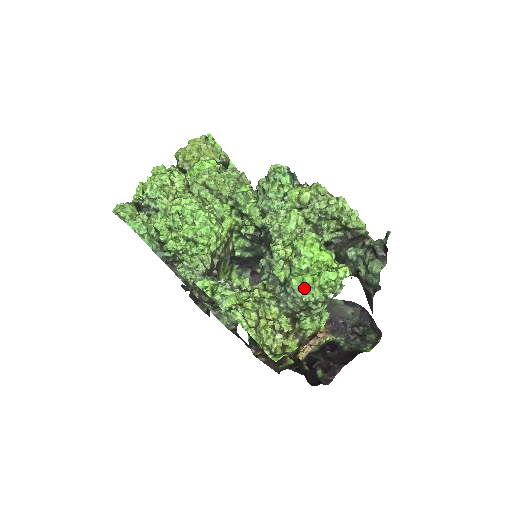
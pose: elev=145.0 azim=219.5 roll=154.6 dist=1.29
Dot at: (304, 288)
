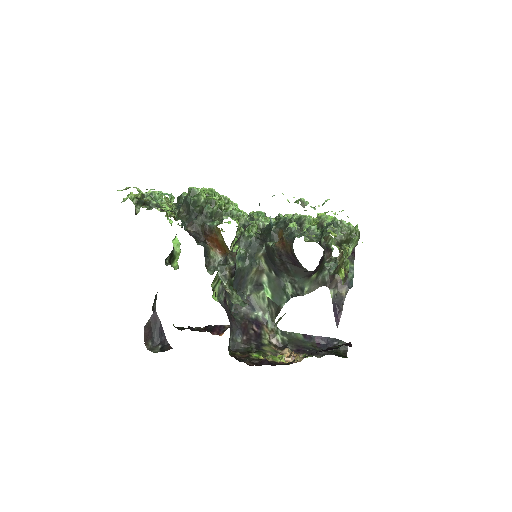
Dot at: occluded
